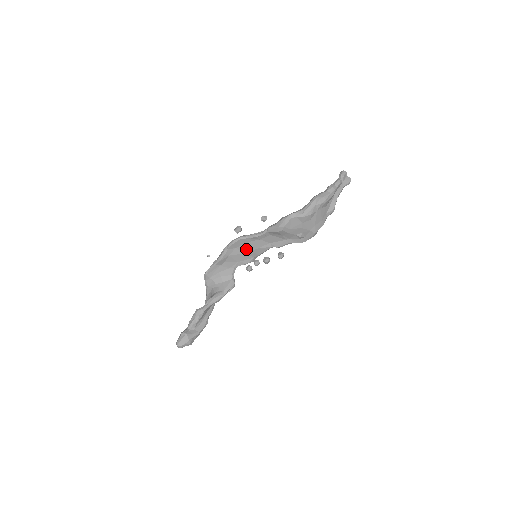
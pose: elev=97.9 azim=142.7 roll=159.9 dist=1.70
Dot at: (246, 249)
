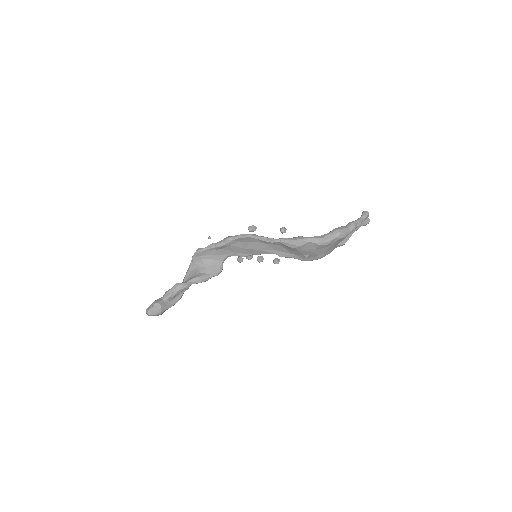
Dot at: (249, 246)
